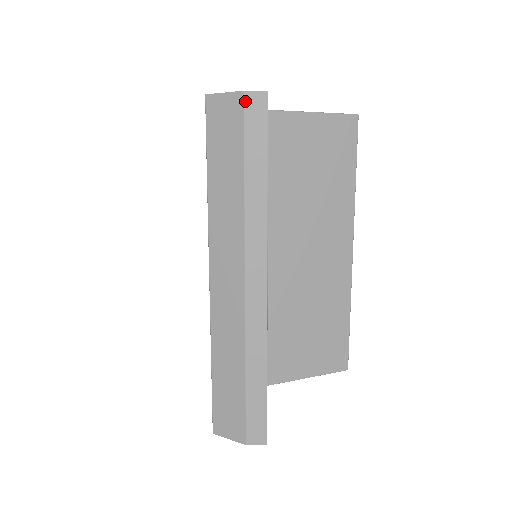
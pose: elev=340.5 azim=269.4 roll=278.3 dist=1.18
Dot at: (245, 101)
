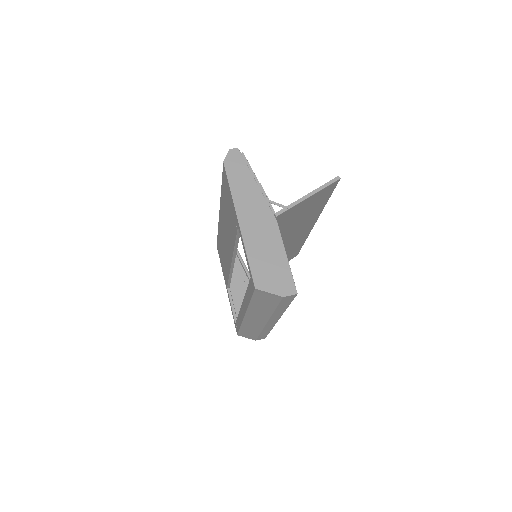
Dot at: (283, 298)
